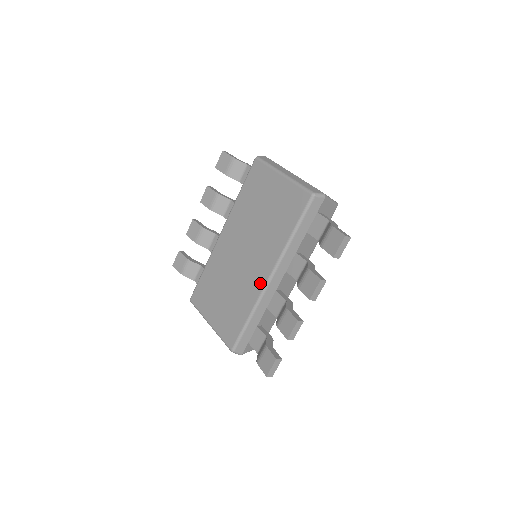
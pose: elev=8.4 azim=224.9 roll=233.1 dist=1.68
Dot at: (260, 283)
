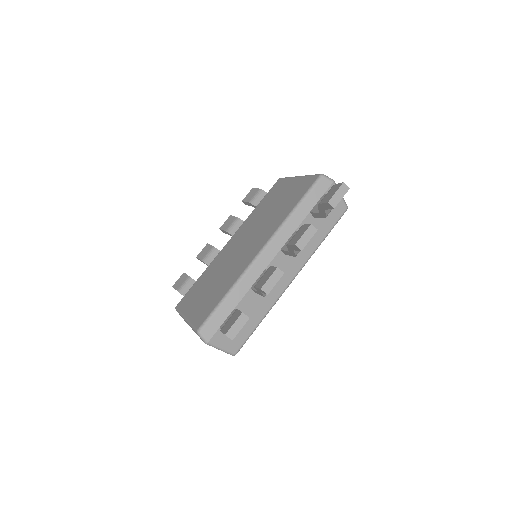
Dot at: (250, 258)
